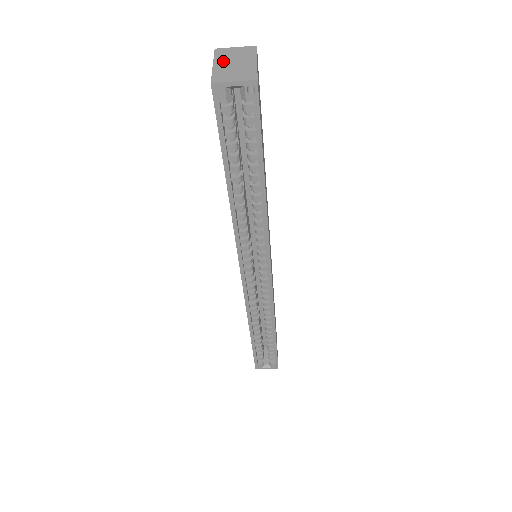
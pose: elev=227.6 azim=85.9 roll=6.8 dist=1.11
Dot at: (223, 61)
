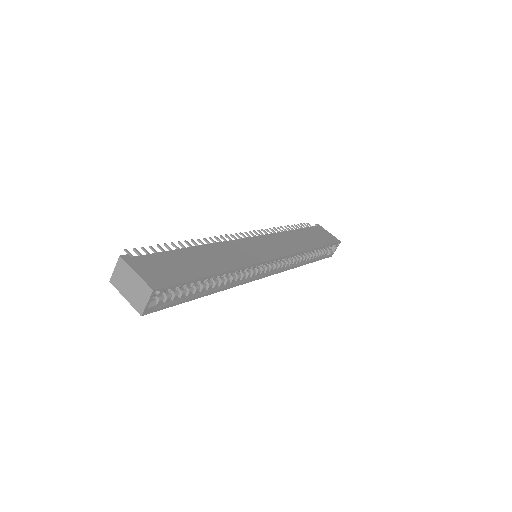
Dot at: (124, 290)
